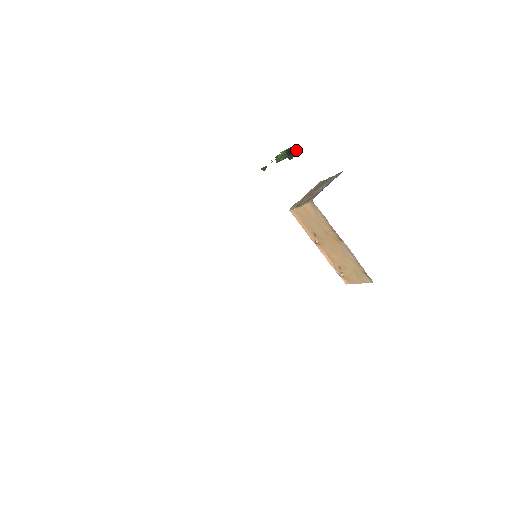
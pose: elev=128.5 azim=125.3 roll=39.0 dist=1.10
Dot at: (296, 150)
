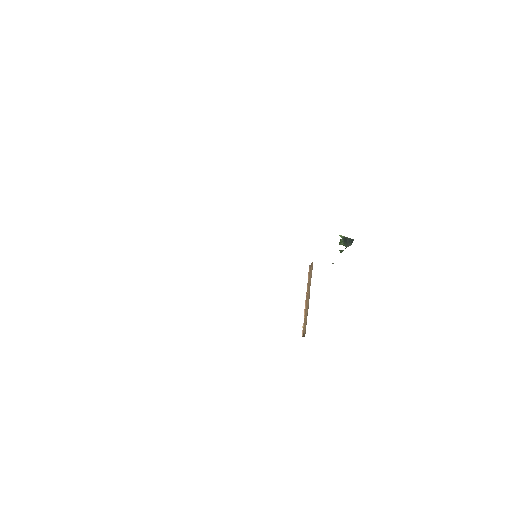
Dot at: occluded
